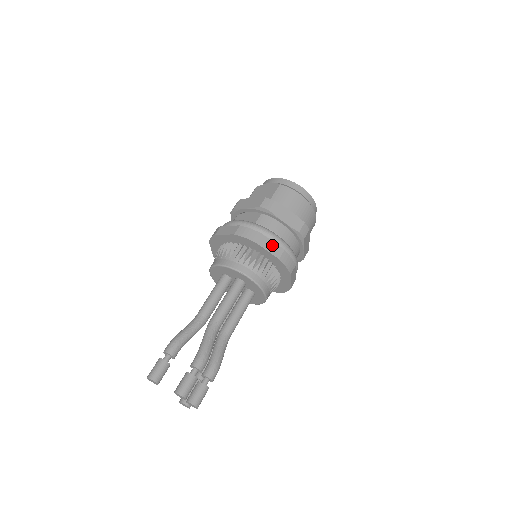
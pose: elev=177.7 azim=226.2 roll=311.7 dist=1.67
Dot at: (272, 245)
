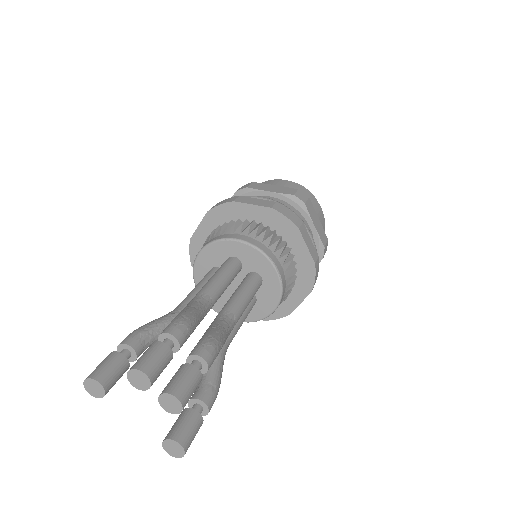
Dot at: (257, 201)
